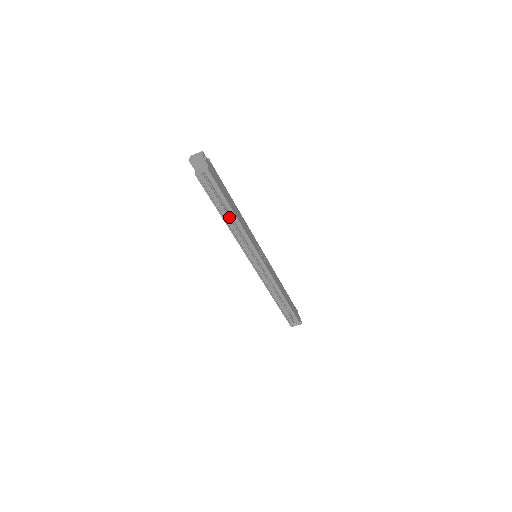
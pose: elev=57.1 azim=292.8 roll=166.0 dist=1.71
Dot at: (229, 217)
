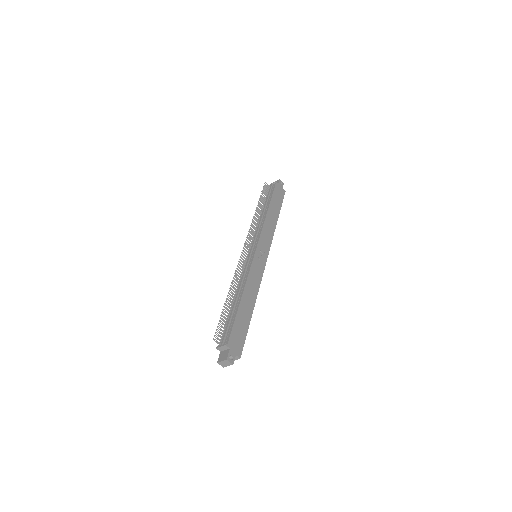
Dot at: occluded
